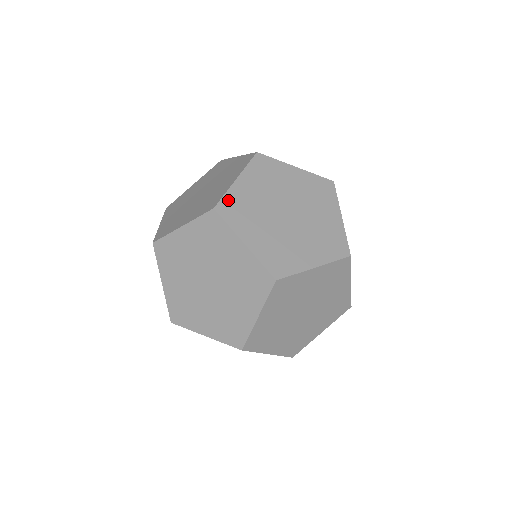
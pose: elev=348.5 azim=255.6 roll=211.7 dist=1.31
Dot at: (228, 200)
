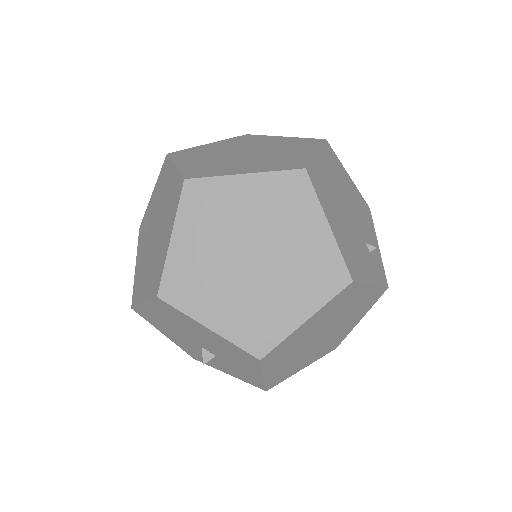
Dot at: (187, 151)
